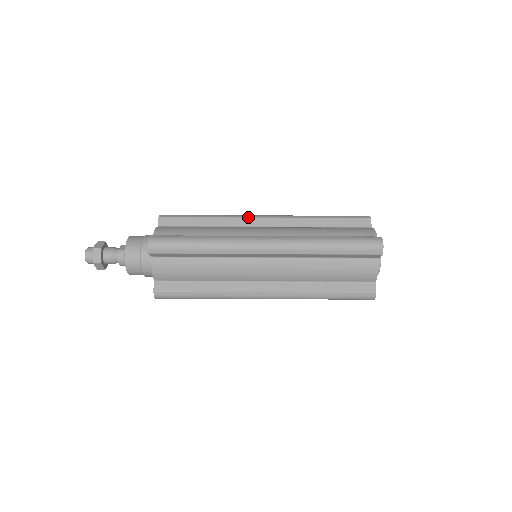
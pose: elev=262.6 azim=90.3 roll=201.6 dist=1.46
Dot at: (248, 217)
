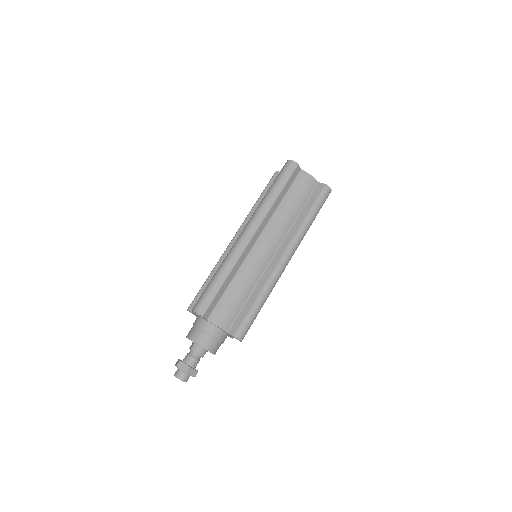
Dot at: (226, 248)
